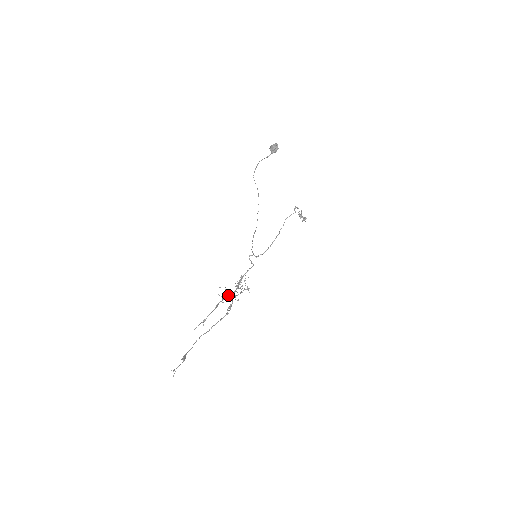
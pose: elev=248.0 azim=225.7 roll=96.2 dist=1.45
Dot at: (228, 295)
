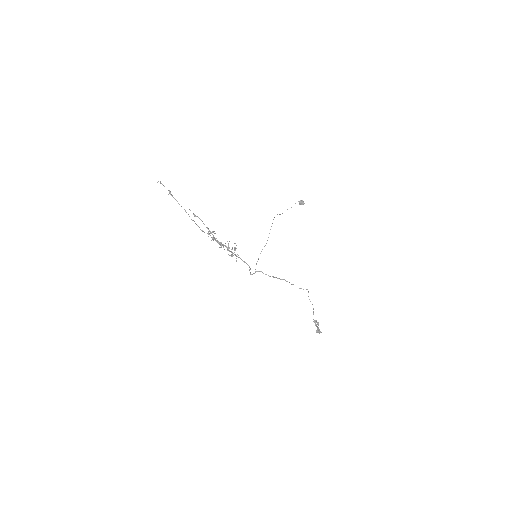
Dot at: occluded
